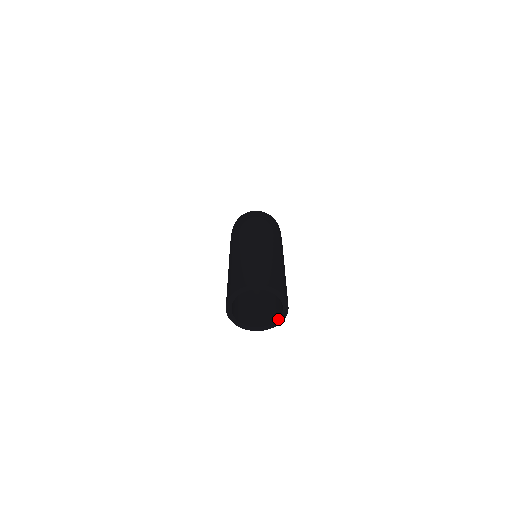
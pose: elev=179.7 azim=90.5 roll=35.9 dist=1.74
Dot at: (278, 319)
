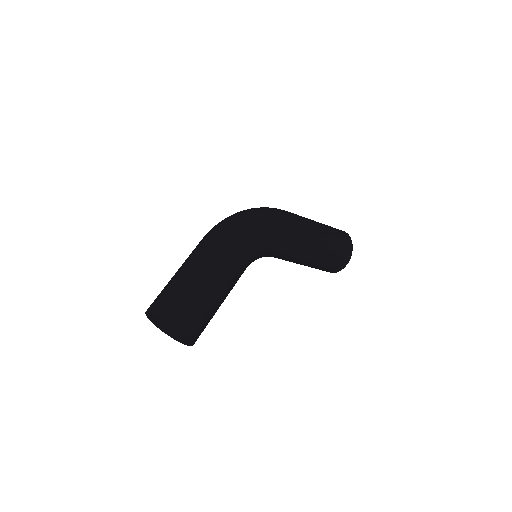
Dot at: (188, 338)
